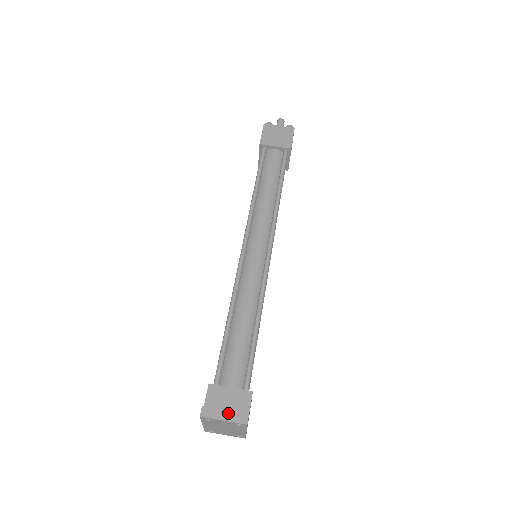
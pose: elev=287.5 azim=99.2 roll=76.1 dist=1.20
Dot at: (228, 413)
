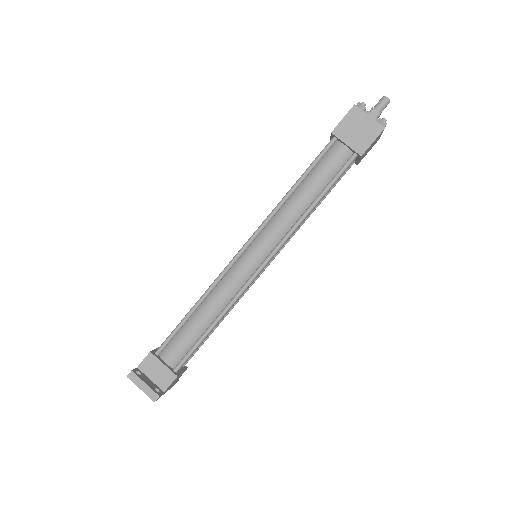
Dot at: (146, 386)
